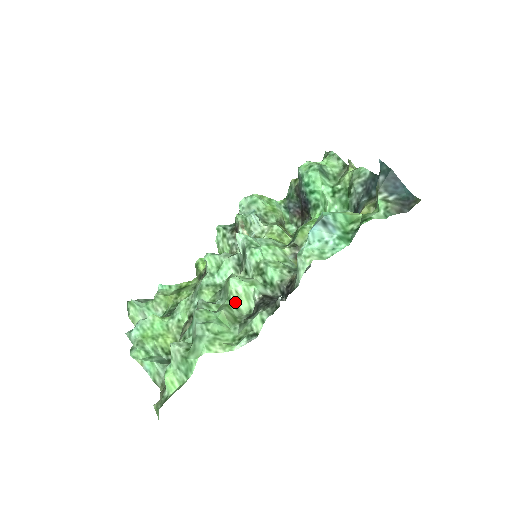
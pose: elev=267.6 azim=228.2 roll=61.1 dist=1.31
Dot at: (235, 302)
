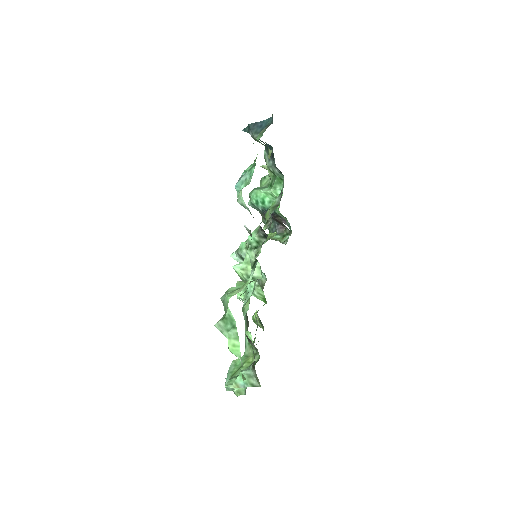
Dot at: (249, 276)
